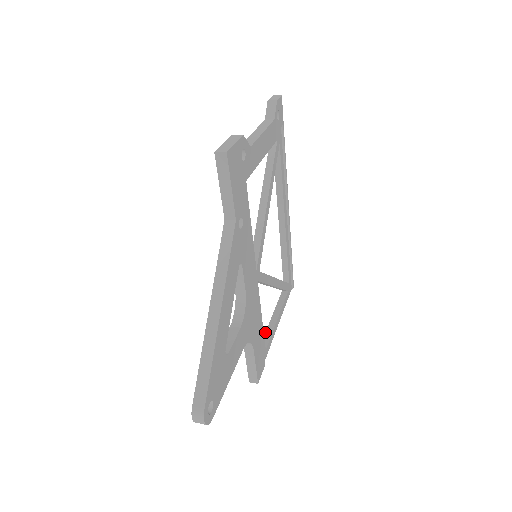
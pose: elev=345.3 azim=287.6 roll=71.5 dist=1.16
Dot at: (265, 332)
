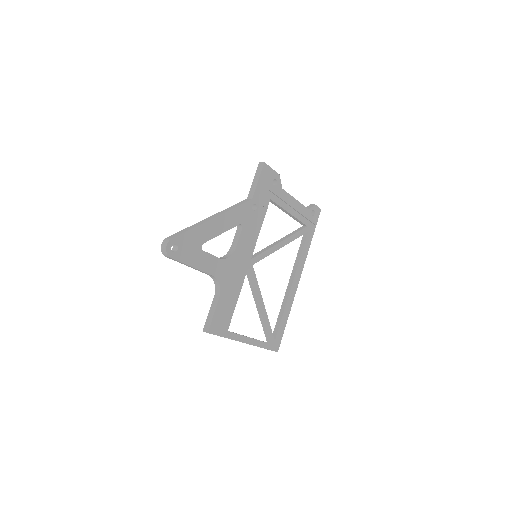
Dot at: occluded
